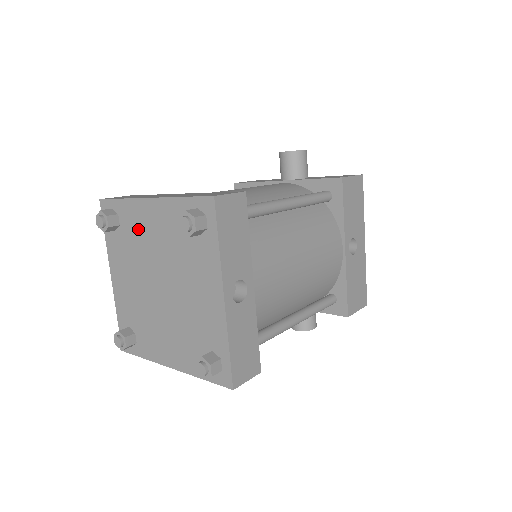
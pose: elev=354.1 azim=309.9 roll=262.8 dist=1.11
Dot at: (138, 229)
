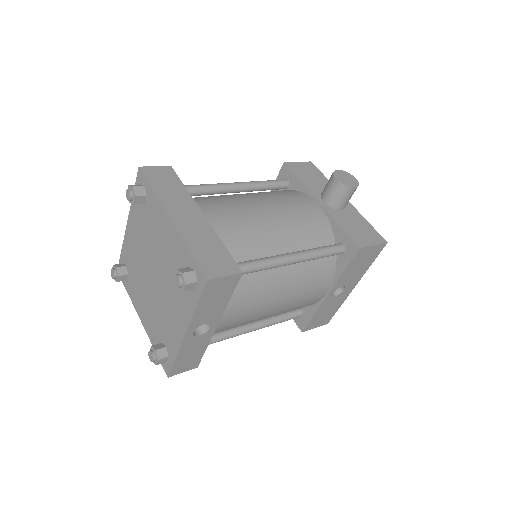
Dot at: (155, 224)
